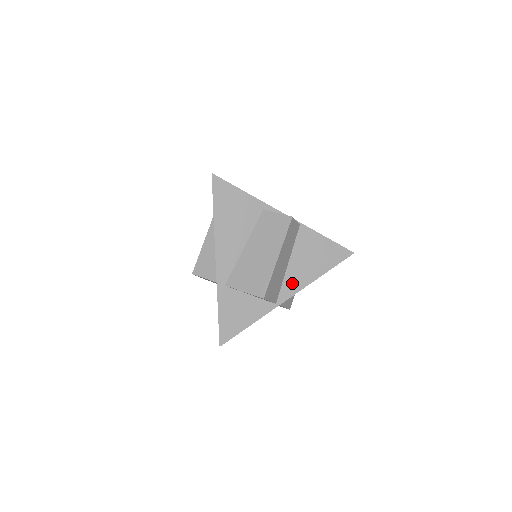
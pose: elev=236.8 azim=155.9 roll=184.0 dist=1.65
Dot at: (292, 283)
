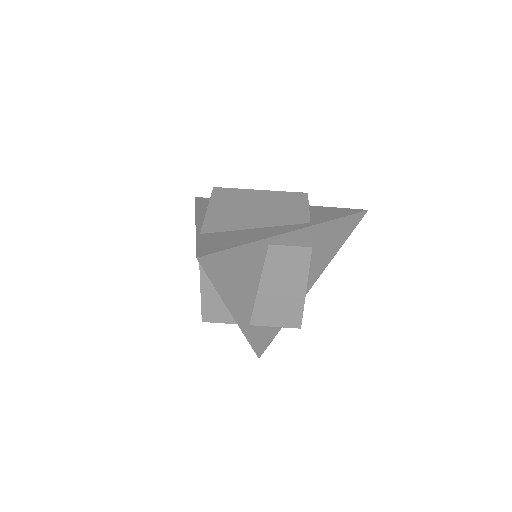
Dot at: (311, 276)
